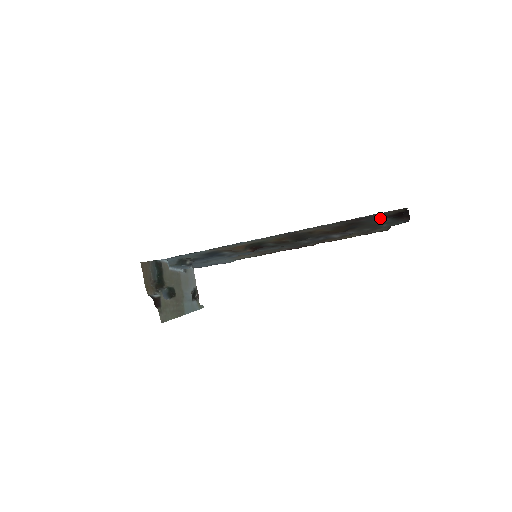
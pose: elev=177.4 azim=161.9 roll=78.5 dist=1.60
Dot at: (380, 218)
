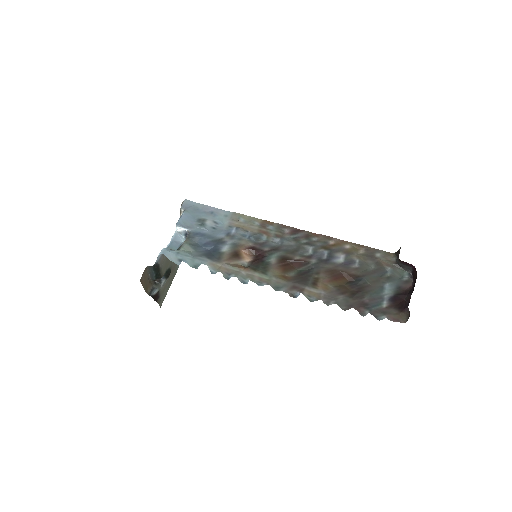
Dot at: (384, 300)
